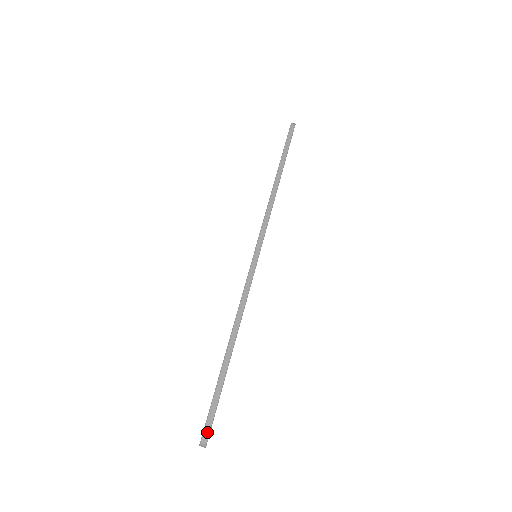
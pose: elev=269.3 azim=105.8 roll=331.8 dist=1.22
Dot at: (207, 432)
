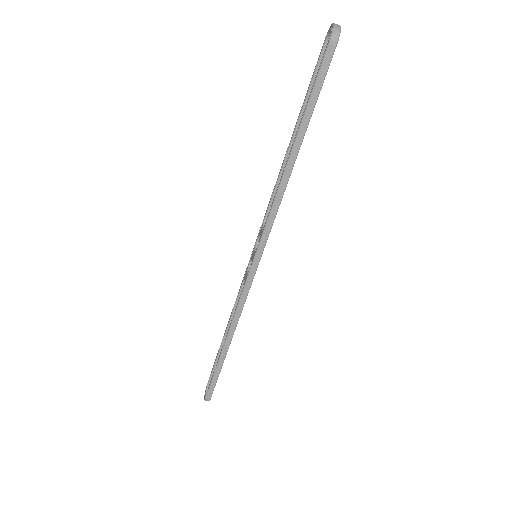
Dot at: (208, 399)
